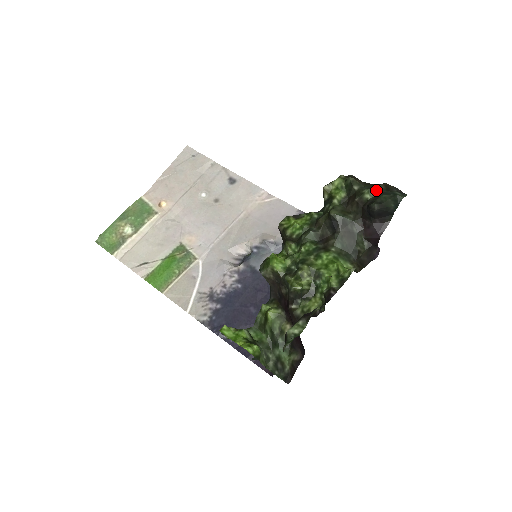
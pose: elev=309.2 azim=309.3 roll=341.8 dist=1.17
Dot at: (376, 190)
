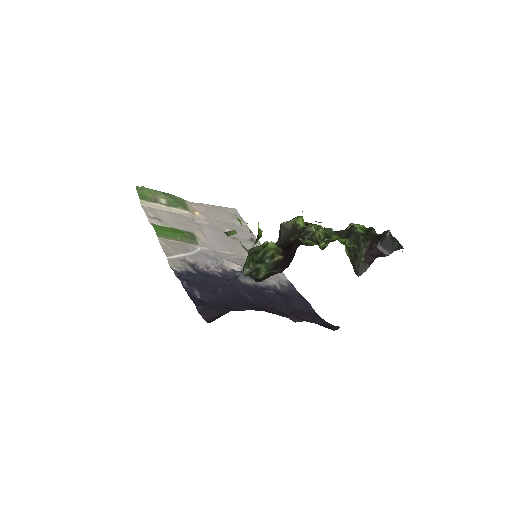
Dot at: occluded
